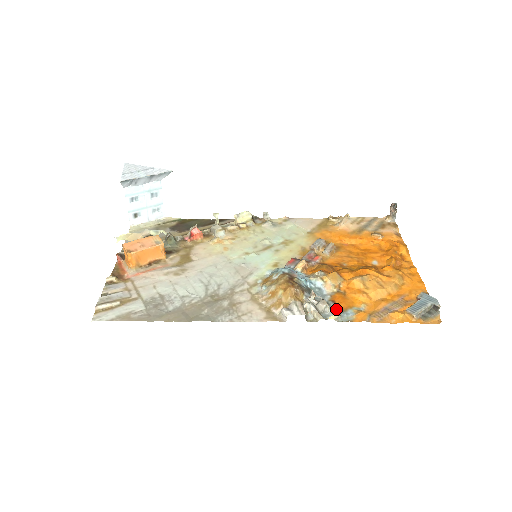
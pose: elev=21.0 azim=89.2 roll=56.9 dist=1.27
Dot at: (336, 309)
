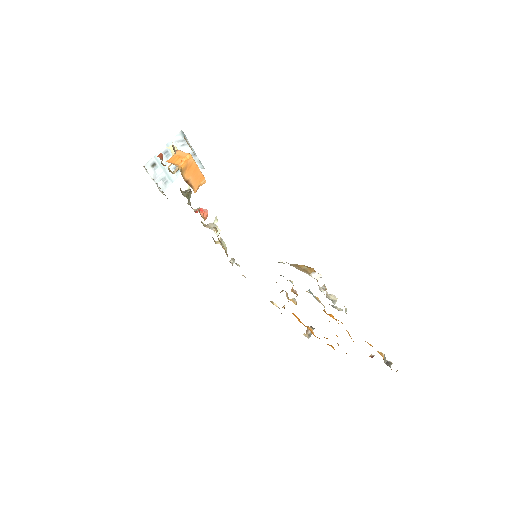
Dot at: (339, 308)
